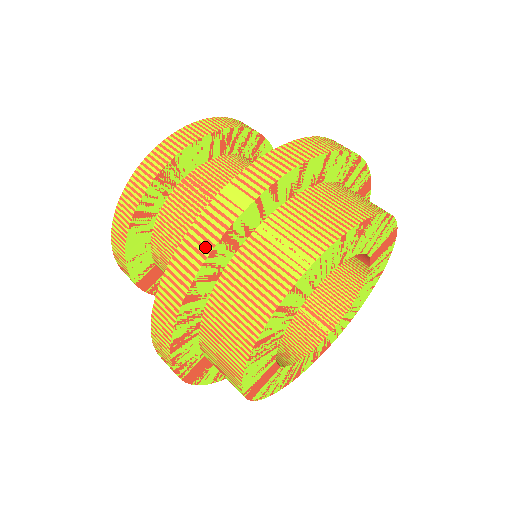
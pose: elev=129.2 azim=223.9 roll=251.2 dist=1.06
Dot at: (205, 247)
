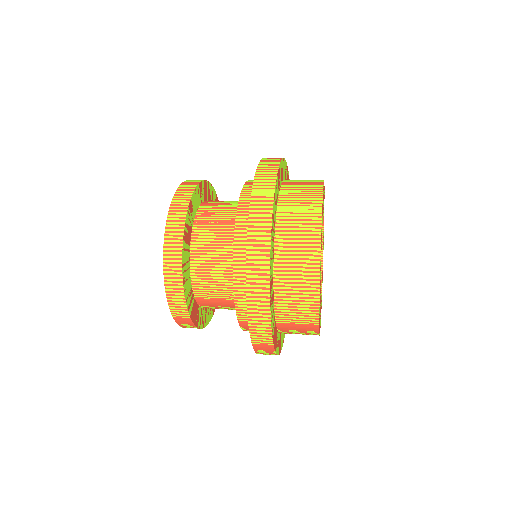
Dot at: (266, 226)
